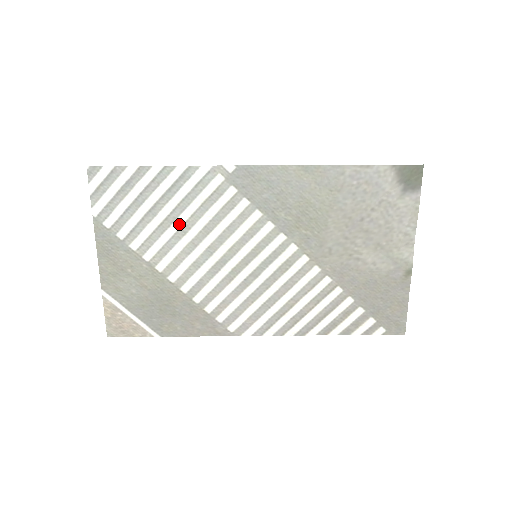
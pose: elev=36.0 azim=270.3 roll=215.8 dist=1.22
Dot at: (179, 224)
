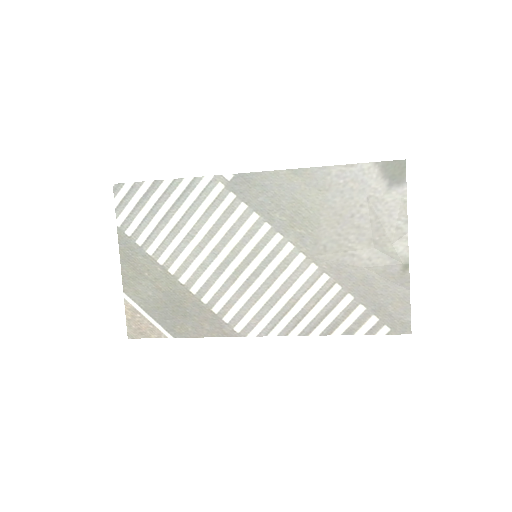
Dot at: (187, 229)
